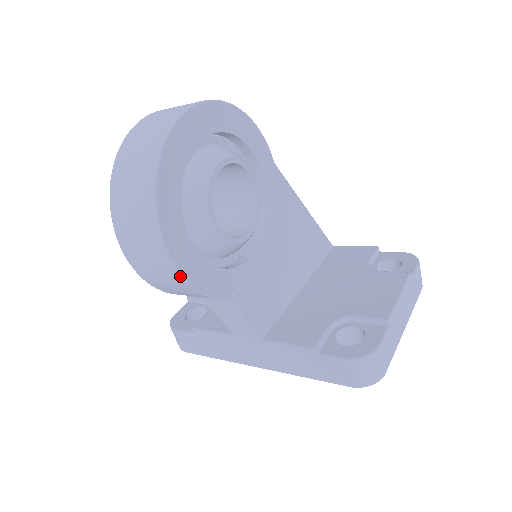
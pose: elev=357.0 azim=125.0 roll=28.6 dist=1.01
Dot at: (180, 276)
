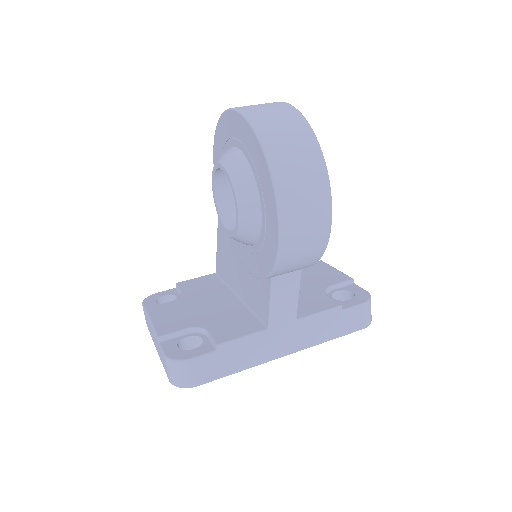
Dot at: (330, 229)
